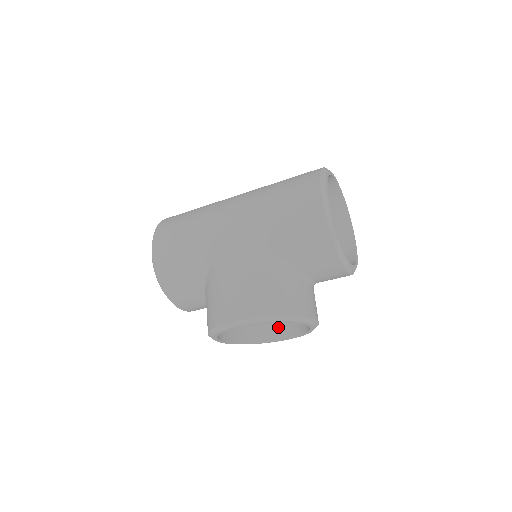
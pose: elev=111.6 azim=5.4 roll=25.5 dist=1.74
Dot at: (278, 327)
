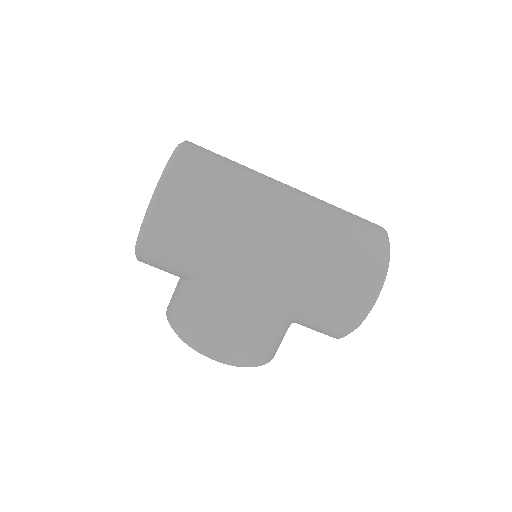
Dot at: occluded
